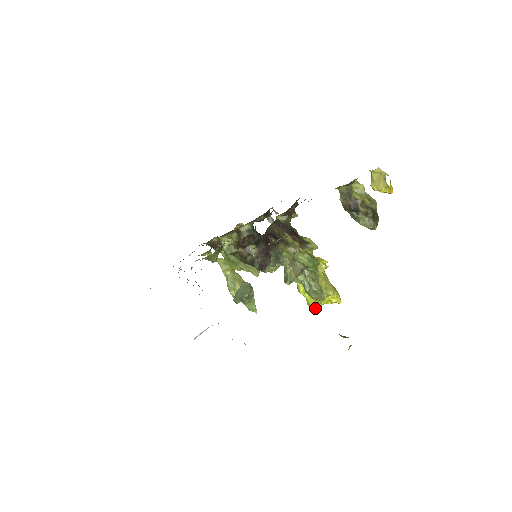
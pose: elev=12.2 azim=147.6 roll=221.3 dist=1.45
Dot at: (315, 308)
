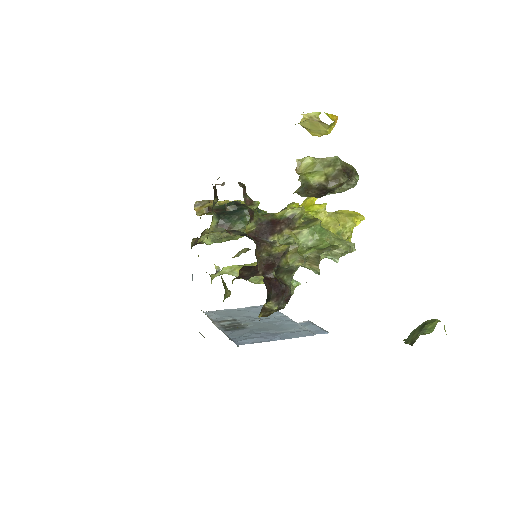
Dot at: occluded
